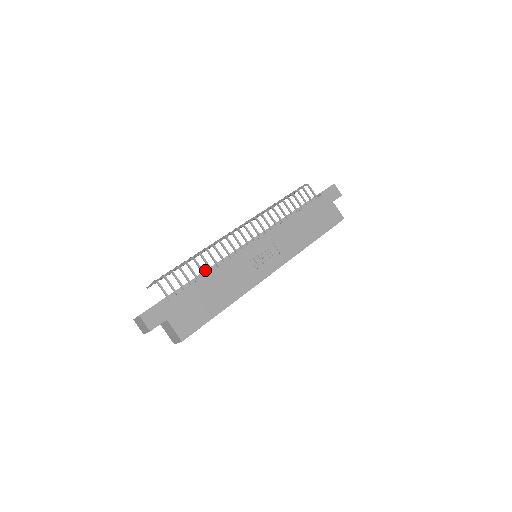
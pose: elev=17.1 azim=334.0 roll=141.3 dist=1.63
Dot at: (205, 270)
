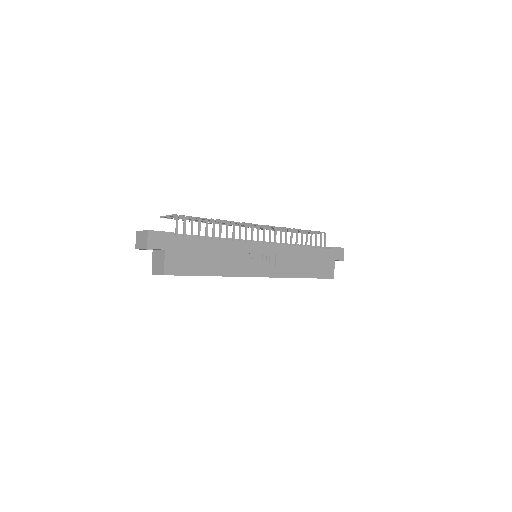
Dot at: occluded
